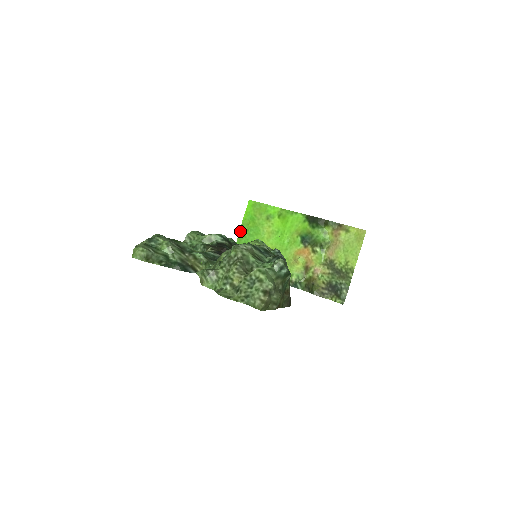
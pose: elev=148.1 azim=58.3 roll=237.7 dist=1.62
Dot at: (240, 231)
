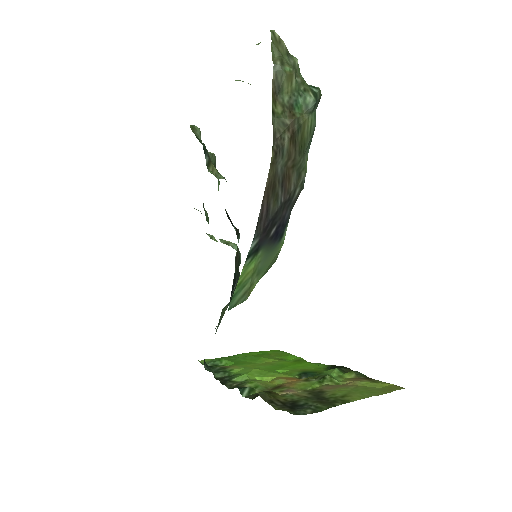
Dot at: (237, 354)
